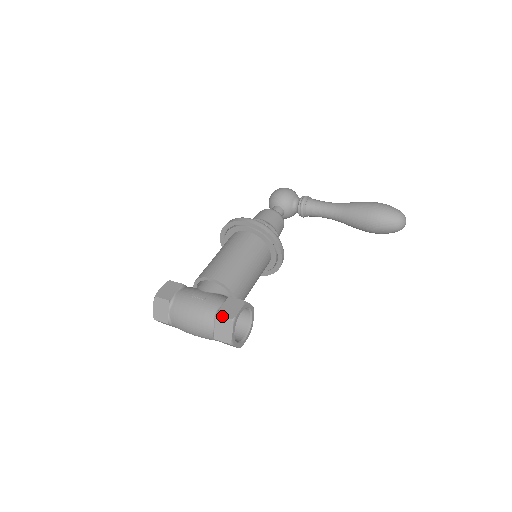
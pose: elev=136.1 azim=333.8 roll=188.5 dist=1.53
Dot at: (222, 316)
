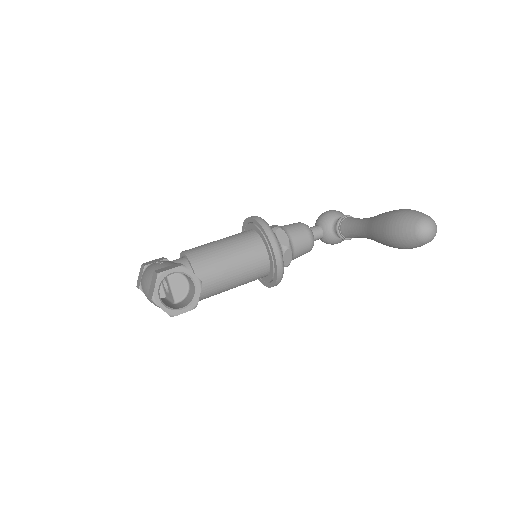
Dot at: (155, 272)
